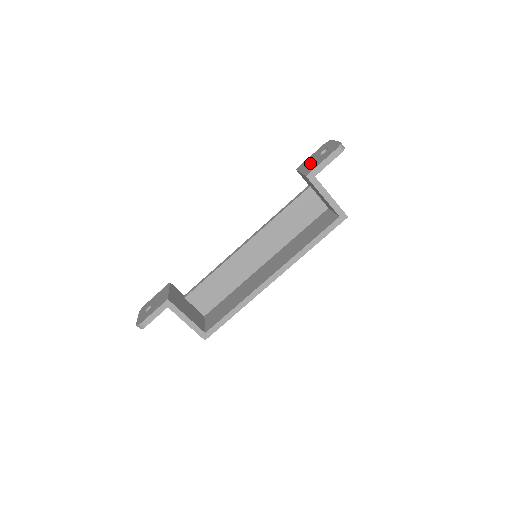
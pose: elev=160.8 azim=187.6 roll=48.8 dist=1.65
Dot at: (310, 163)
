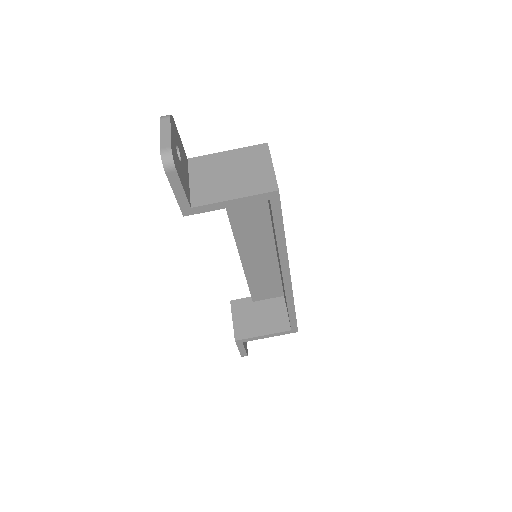
Dot at: occluded
